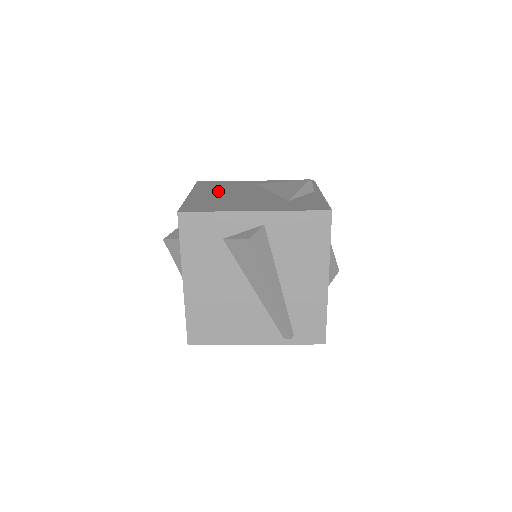
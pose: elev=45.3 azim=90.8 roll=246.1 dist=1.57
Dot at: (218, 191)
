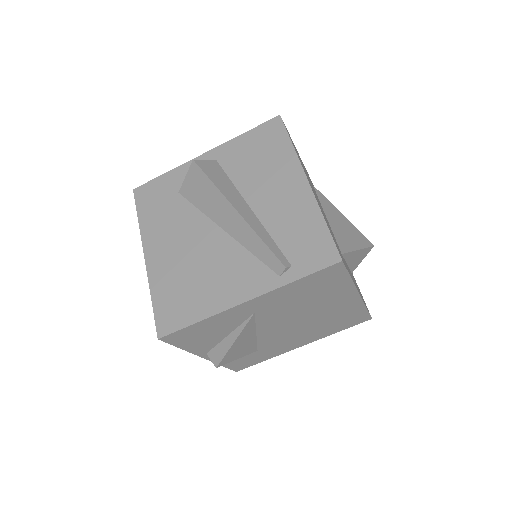
Dot at: occluded
